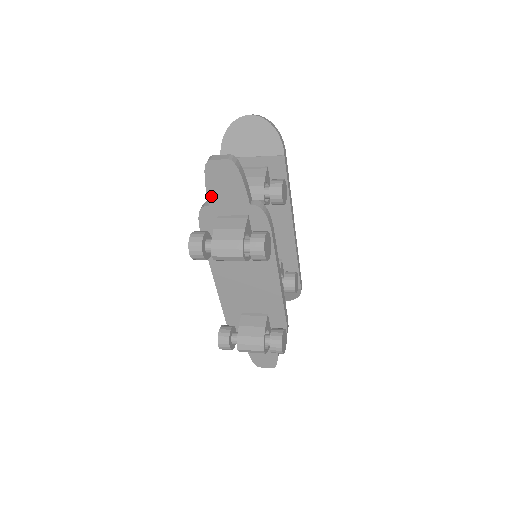
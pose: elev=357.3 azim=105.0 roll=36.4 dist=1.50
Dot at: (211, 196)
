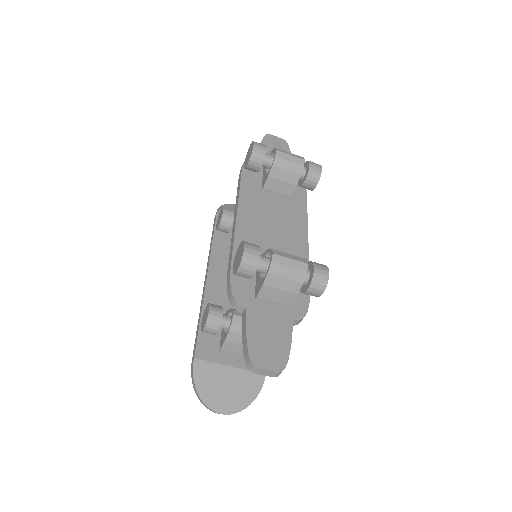
Dot at: occluded
